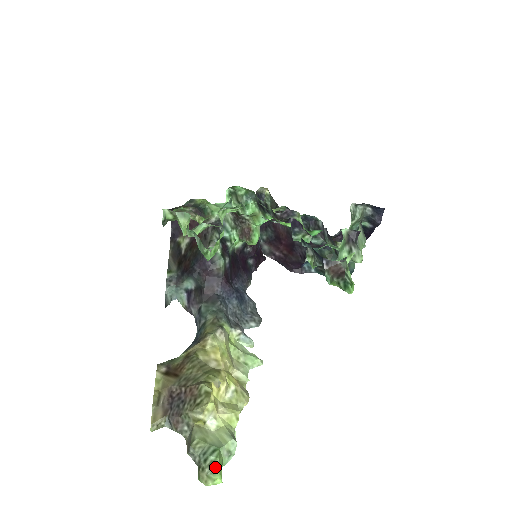
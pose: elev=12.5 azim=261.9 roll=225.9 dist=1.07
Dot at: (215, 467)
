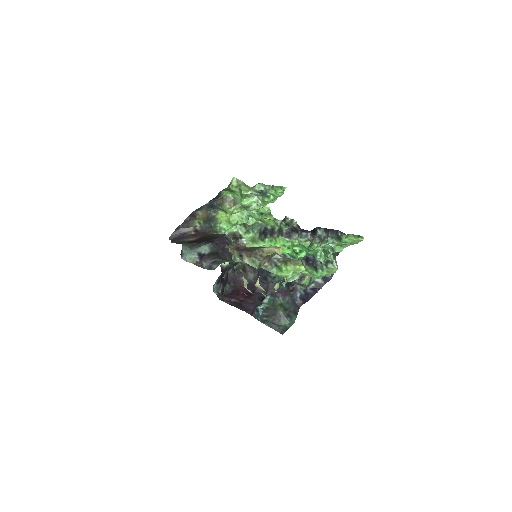
Dot at: (299, 262)
